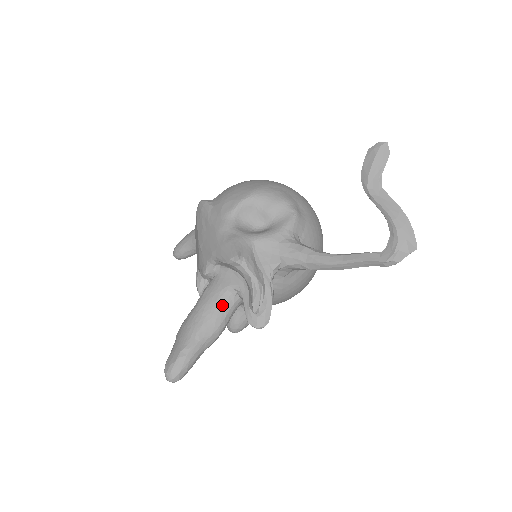
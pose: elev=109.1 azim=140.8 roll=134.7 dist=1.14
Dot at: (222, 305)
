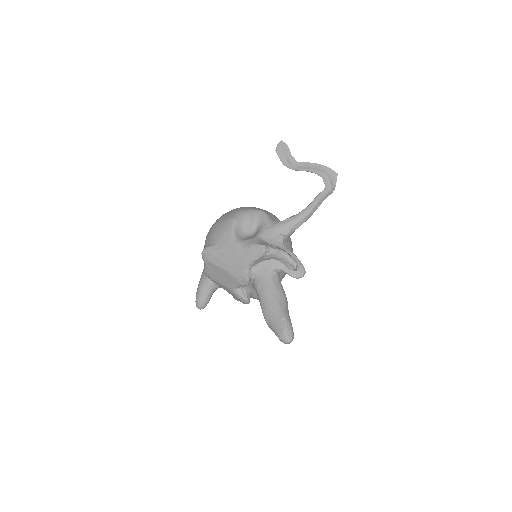
Dot at: (275, 283)
